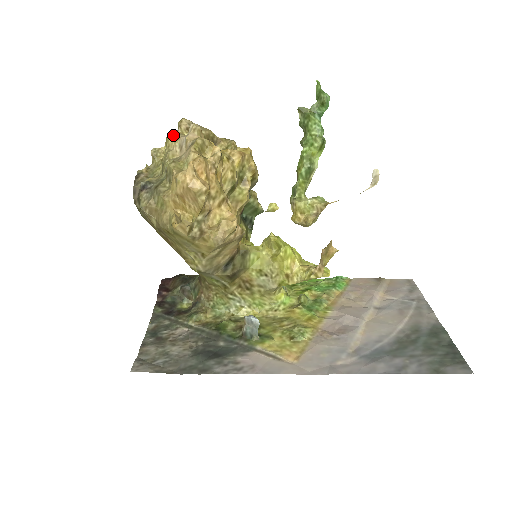
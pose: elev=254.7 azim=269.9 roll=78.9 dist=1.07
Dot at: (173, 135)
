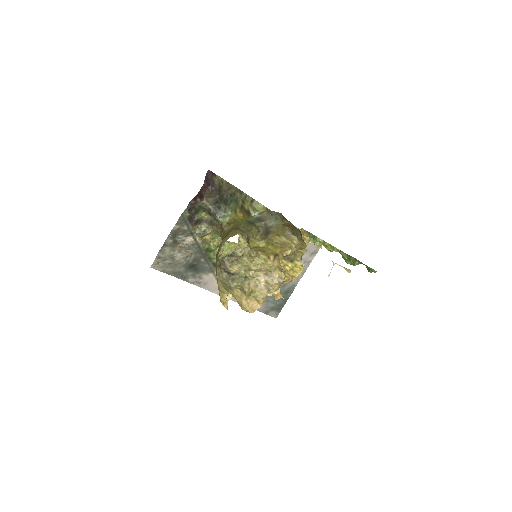
Dot at: (270, 269)
